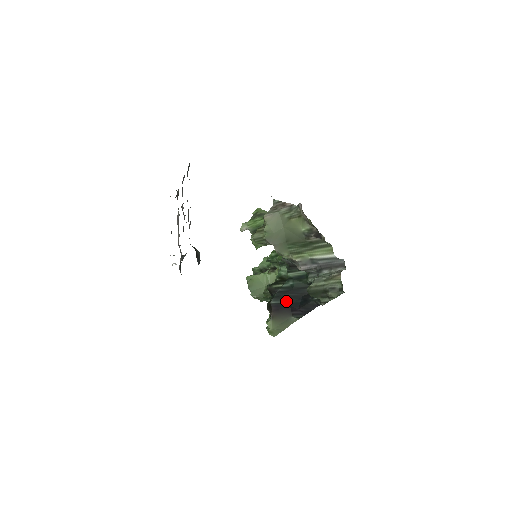
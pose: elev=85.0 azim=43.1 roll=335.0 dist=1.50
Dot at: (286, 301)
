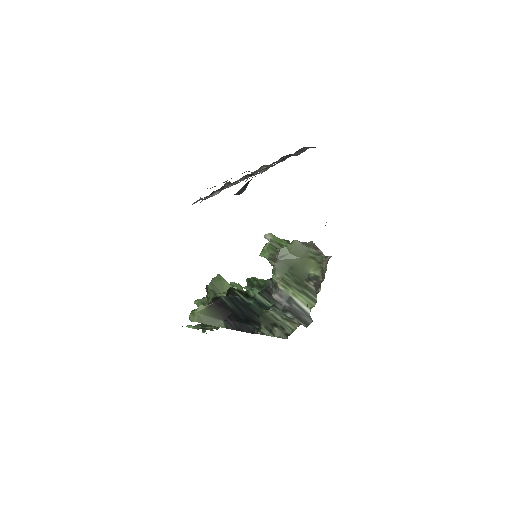
Dot at: (233, 307)
